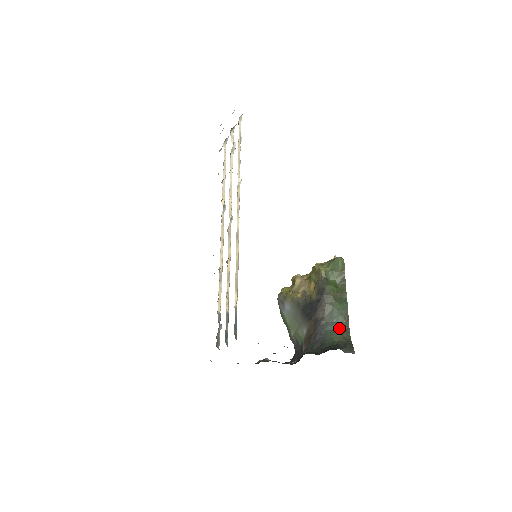
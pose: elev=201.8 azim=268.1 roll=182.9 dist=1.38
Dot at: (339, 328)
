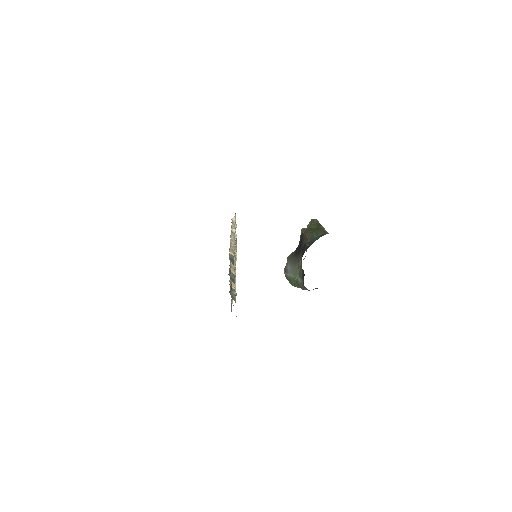
Dot at: occluded
